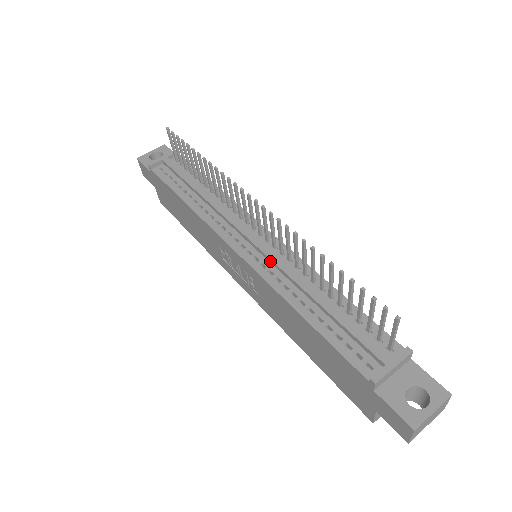
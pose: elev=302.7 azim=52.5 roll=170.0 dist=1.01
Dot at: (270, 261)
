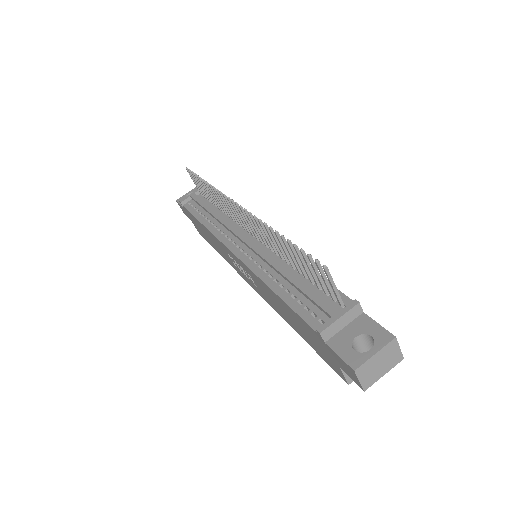
Dot at: (256, 253)
